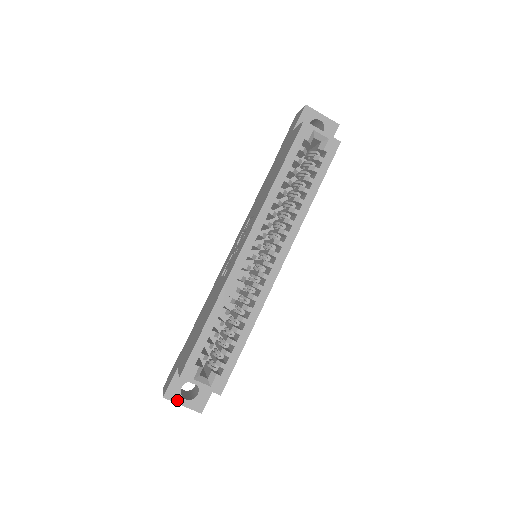
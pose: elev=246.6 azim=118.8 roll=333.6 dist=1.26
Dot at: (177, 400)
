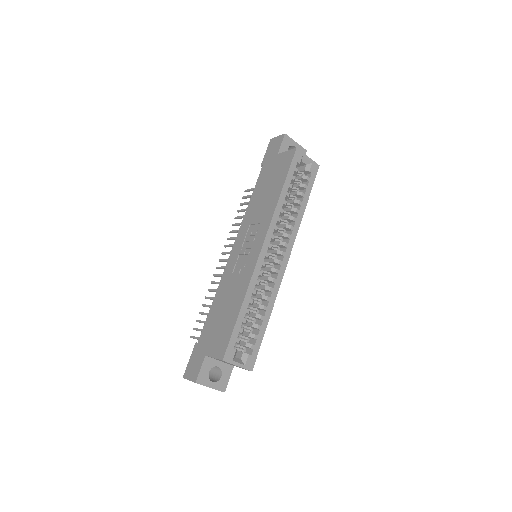
Dot at: (206, 384)
